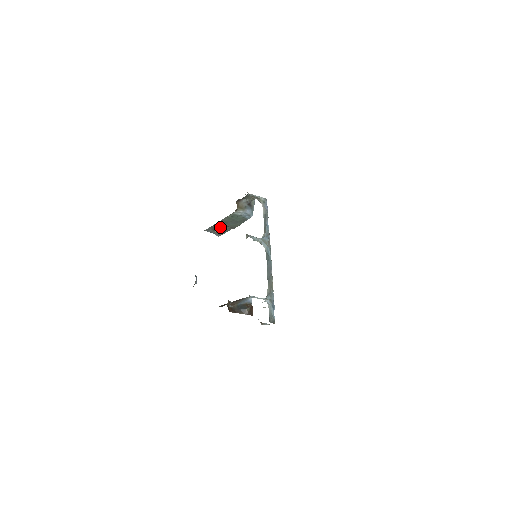
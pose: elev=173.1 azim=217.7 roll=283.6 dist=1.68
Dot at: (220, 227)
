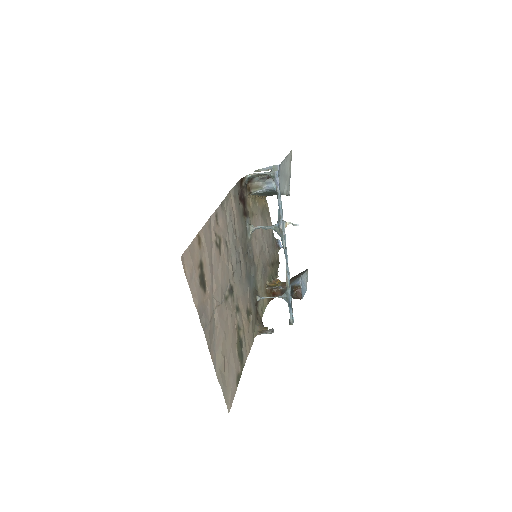
Dot at: occluded
